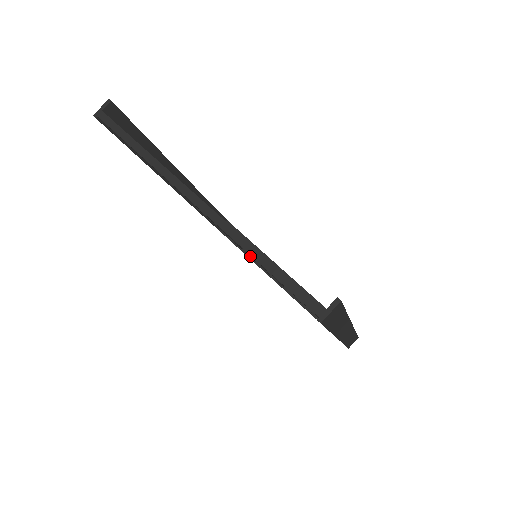
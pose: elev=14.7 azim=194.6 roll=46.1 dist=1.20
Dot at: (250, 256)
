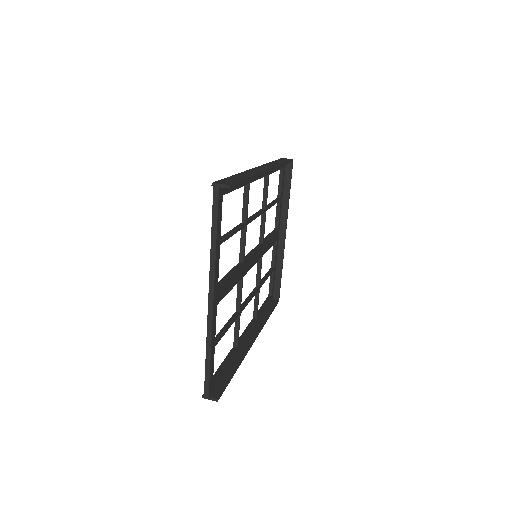
Dot at: occluded
